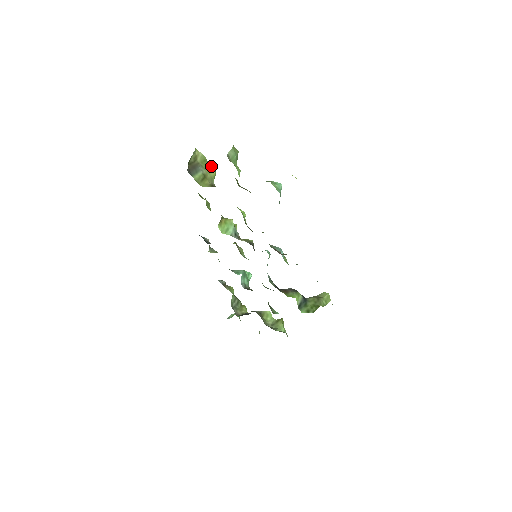
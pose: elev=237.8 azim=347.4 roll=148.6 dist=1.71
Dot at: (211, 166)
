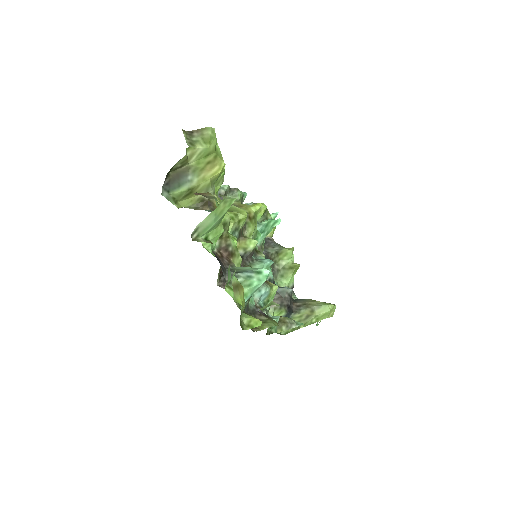
Dot at: (216, 163)
